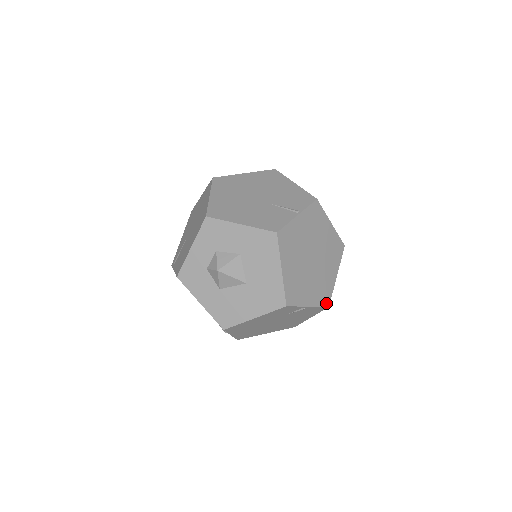
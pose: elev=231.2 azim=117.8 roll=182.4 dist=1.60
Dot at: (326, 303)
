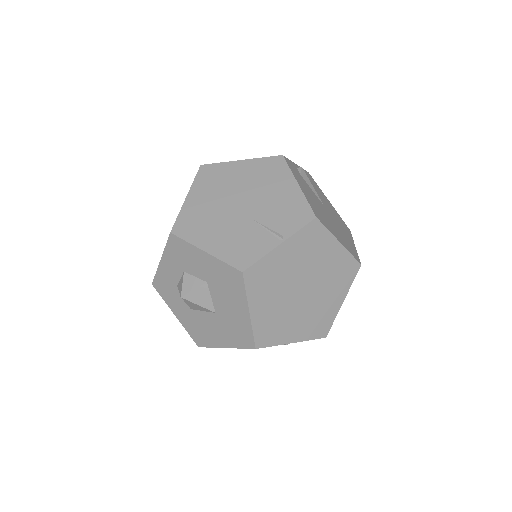
Dot at: (322, 334)
